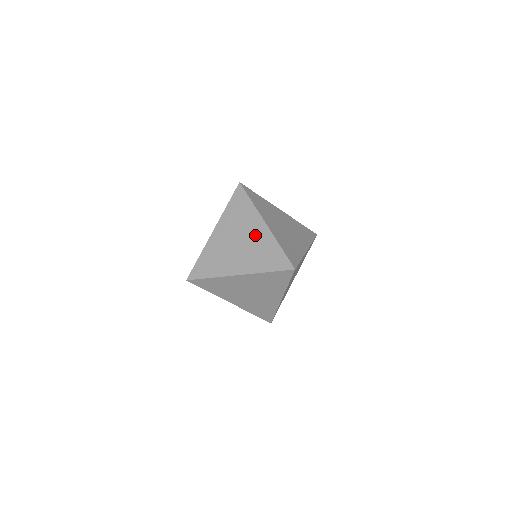
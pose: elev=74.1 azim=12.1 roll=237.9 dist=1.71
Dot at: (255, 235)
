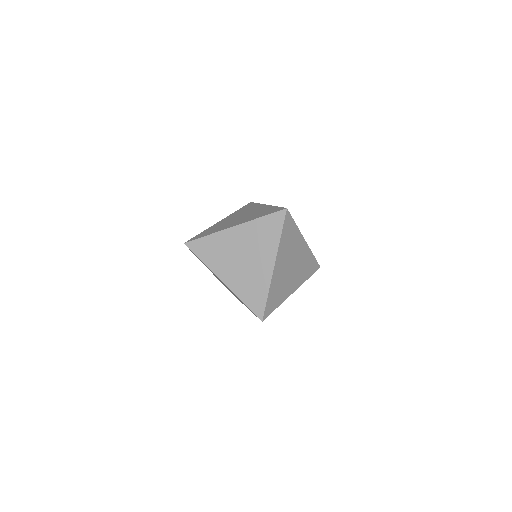
Dot at: (259, 266)
